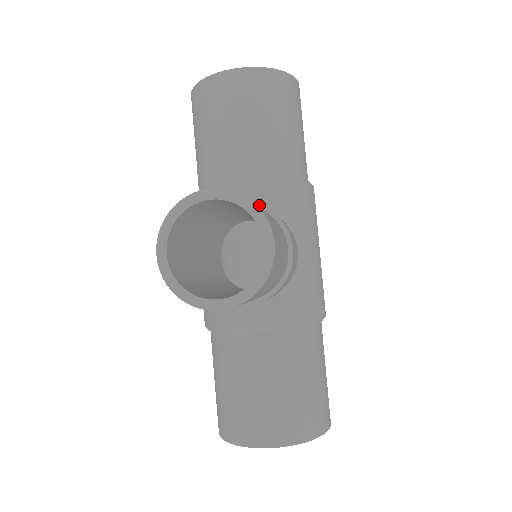
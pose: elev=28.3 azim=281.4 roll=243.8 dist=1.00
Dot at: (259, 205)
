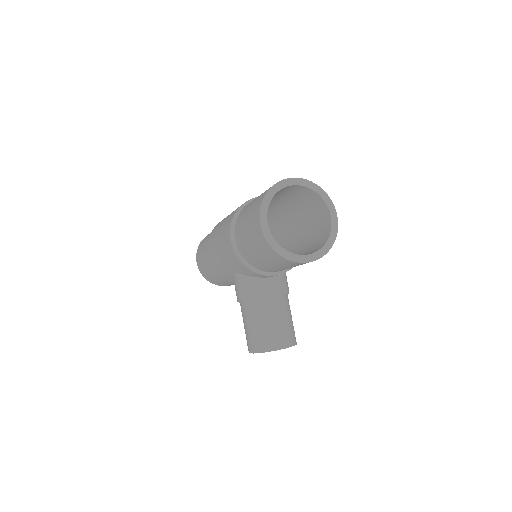
Dot at: (283, 294)
